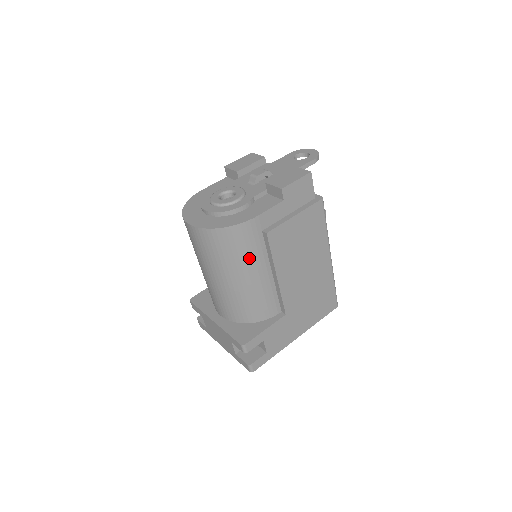
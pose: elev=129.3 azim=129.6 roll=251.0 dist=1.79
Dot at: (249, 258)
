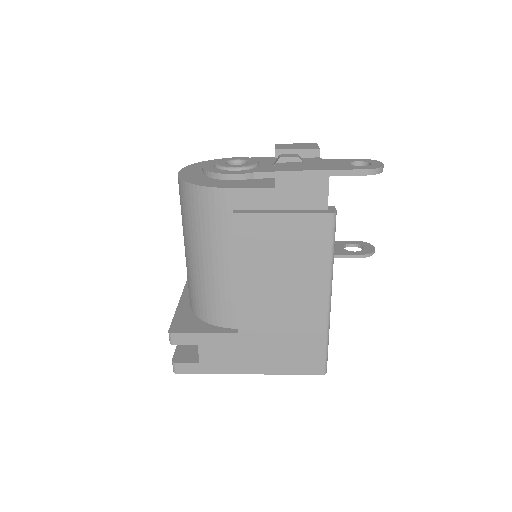
Dot at: (211, 236)
